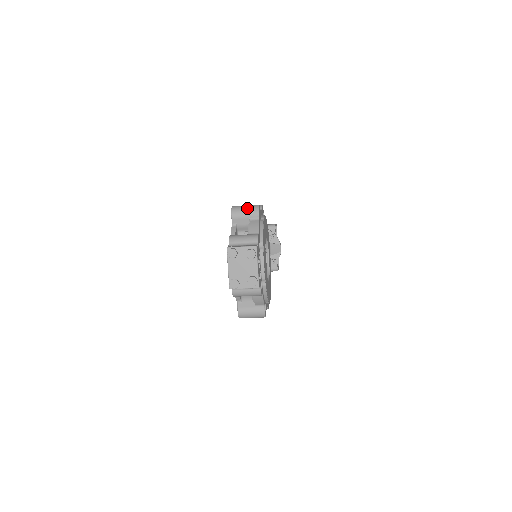
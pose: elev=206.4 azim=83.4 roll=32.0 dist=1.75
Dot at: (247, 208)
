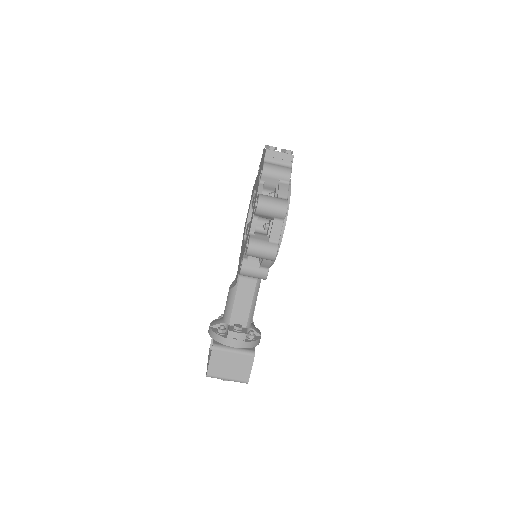
Dot at: occluded
